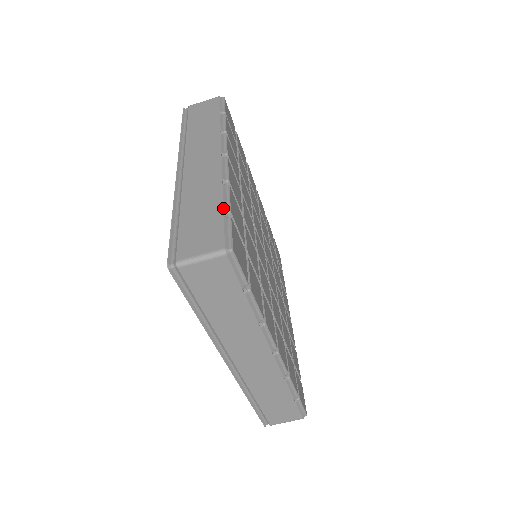
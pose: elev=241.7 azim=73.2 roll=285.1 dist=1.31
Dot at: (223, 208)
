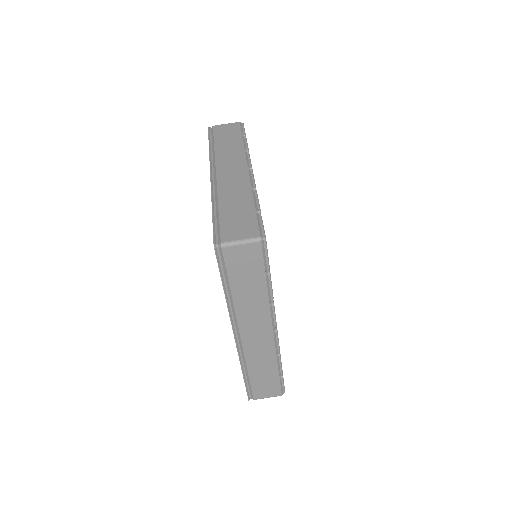
Dot at: (255, 208)
